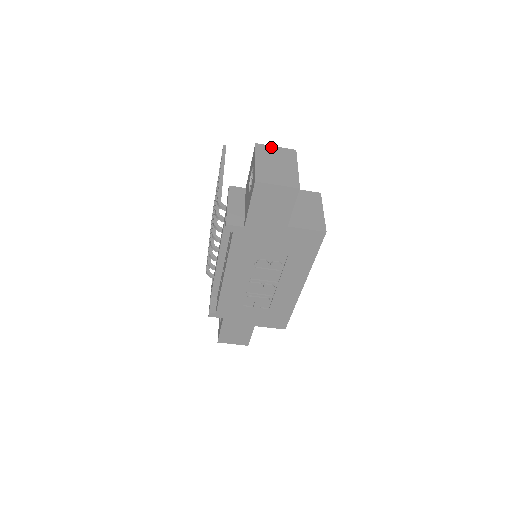
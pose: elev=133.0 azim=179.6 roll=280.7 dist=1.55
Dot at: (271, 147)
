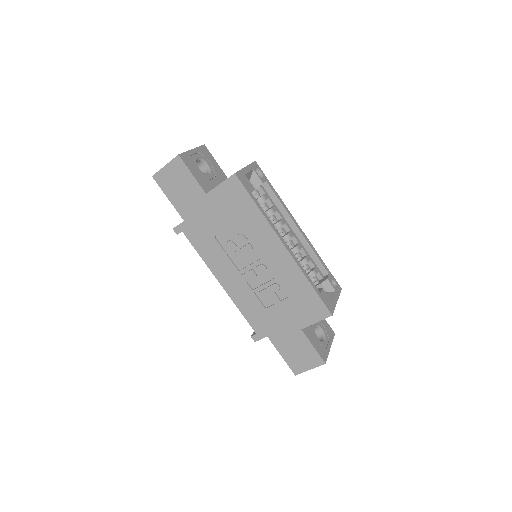
Dot at: occluded
